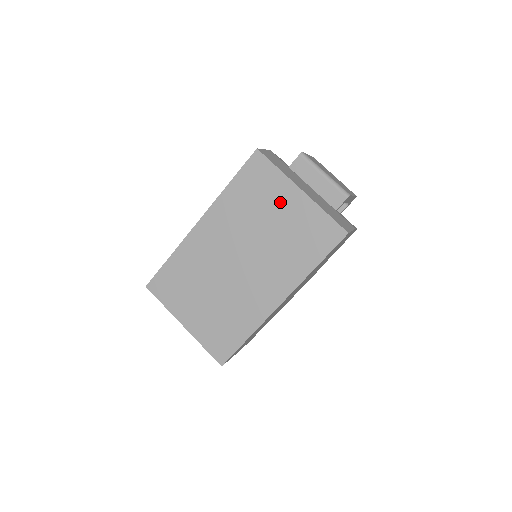
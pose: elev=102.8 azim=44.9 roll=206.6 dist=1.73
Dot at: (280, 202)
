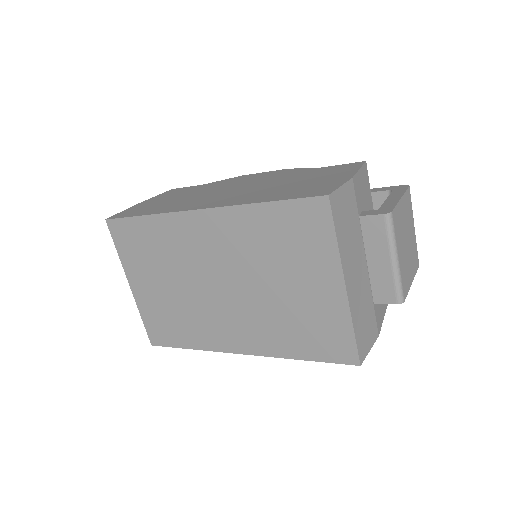
Dot at: (310, 275)
